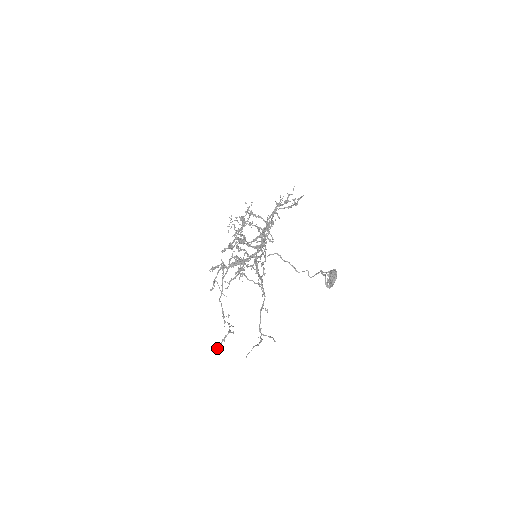
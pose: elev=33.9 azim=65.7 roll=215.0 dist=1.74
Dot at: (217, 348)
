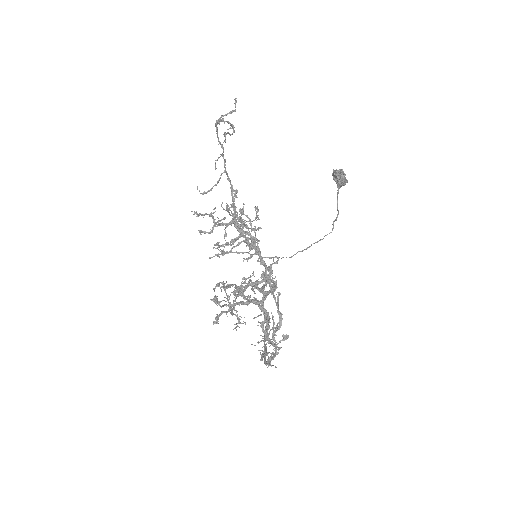
Dot at: occluded
